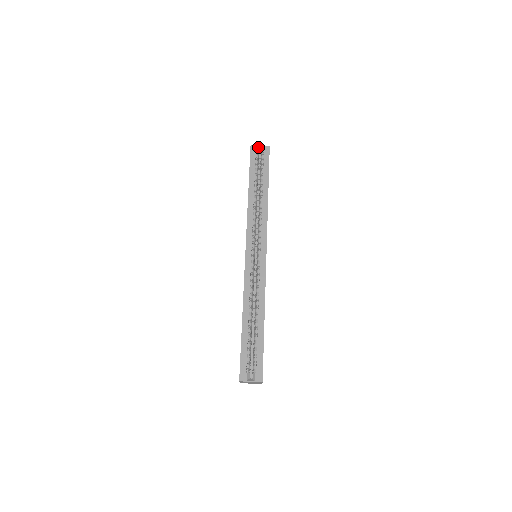
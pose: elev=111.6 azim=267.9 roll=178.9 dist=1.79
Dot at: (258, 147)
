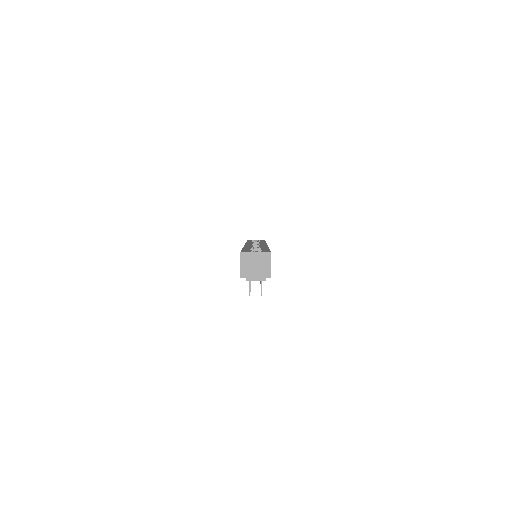
Dot at: occluded
